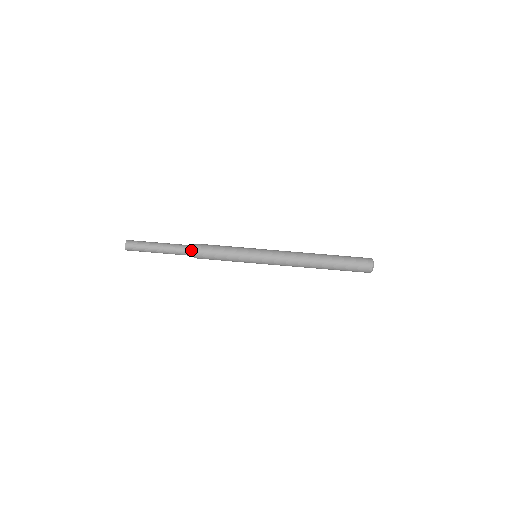
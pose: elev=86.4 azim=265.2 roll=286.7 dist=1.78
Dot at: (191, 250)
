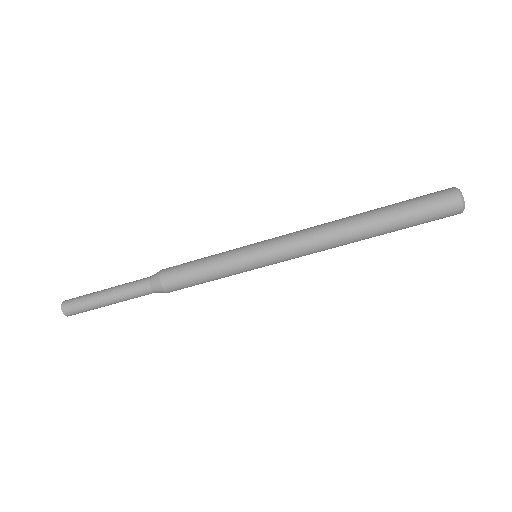
Dot at: (155, 288)
